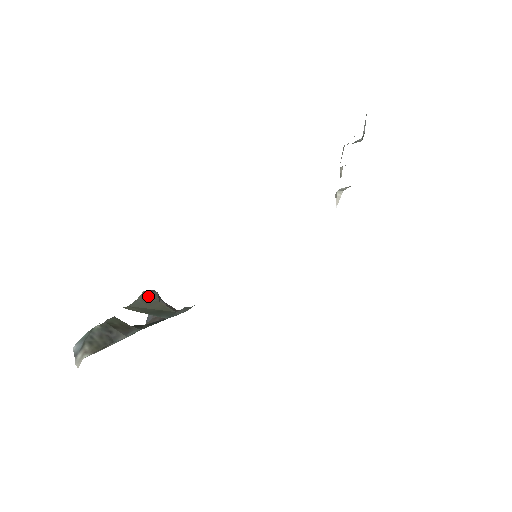
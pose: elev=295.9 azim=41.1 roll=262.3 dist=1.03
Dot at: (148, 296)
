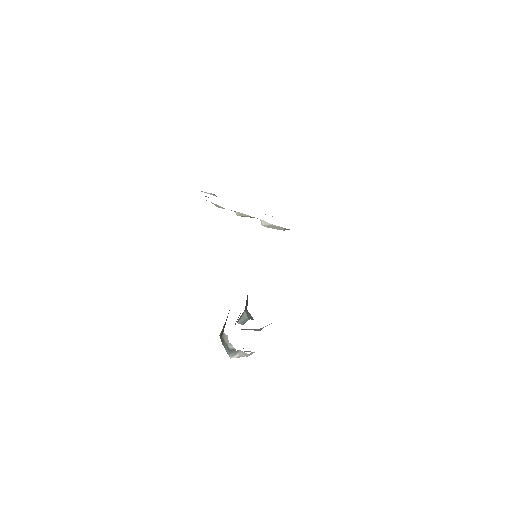
Dot at: (237, 319)
